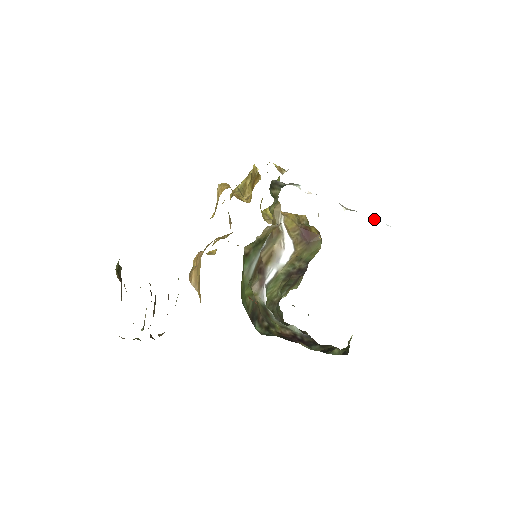
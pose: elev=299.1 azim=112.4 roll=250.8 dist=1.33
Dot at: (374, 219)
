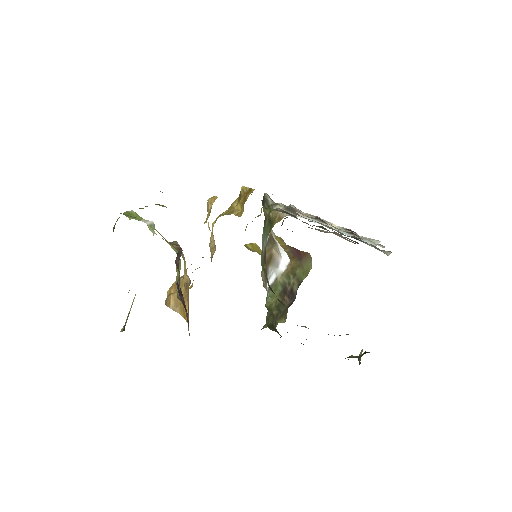
Dot at: (360, 237)
